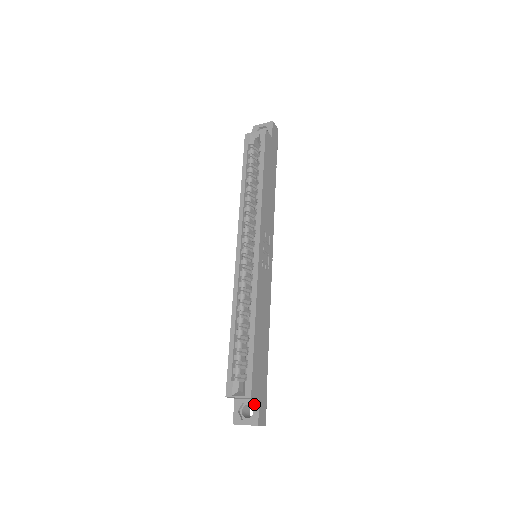
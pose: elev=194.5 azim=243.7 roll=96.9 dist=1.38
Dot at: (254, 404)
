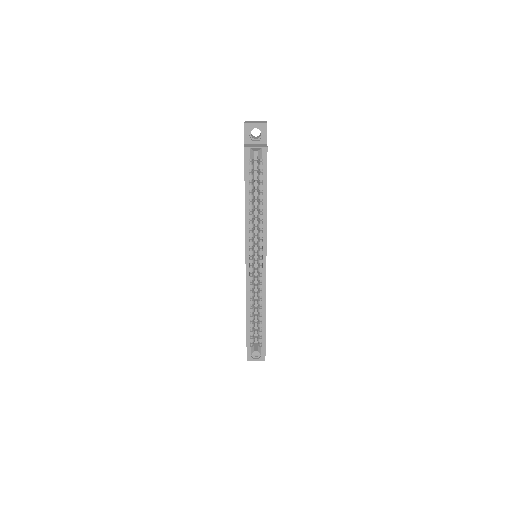
Dot at: occluded
